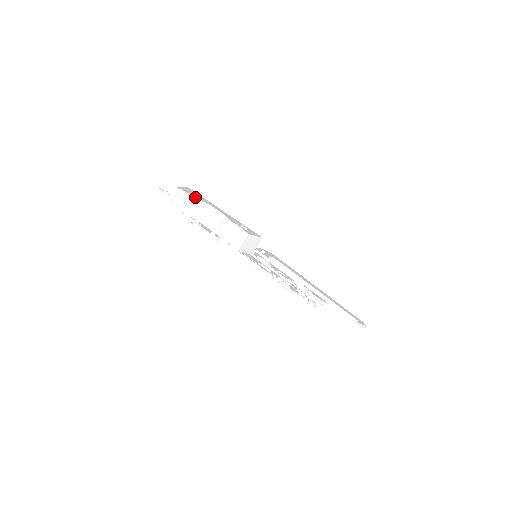
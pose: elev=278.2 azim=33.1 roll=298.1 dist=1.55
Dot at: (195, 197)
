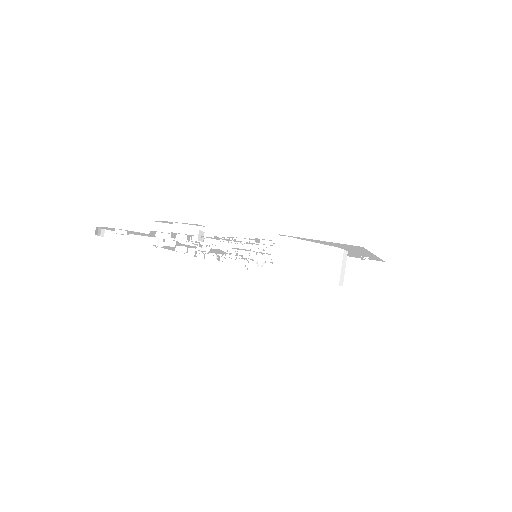
Dot at: (322, 245)
